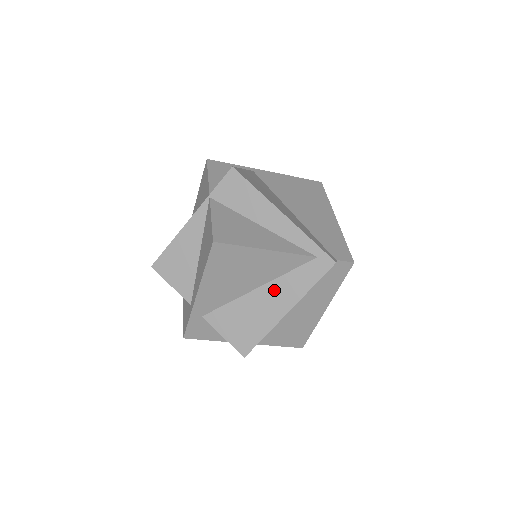
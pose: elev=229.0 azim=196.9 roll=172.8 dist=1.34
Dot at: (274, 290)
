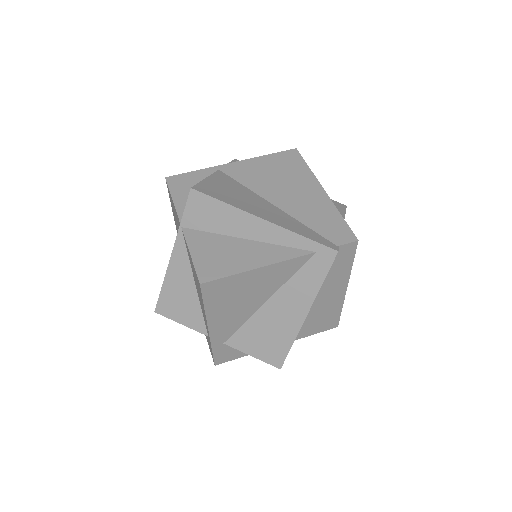
Dot at: (284, 298)
